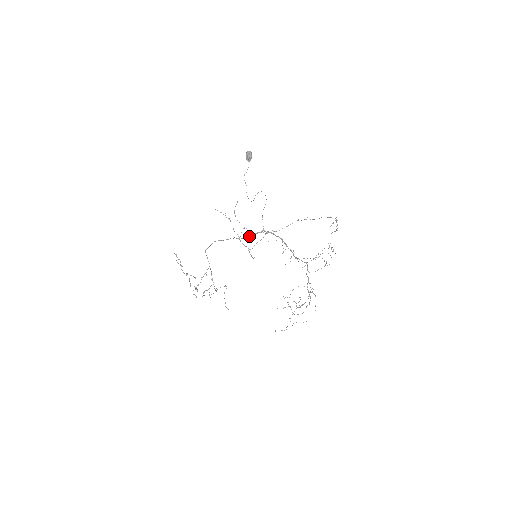
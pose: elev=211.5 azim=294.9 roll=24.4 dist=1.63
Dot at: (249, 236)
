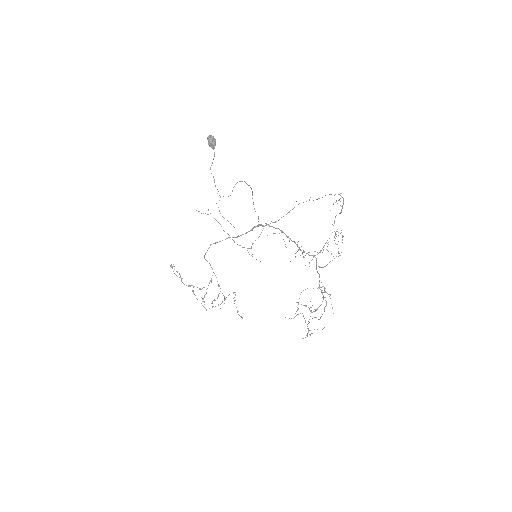
Dot at: (246, 233)
